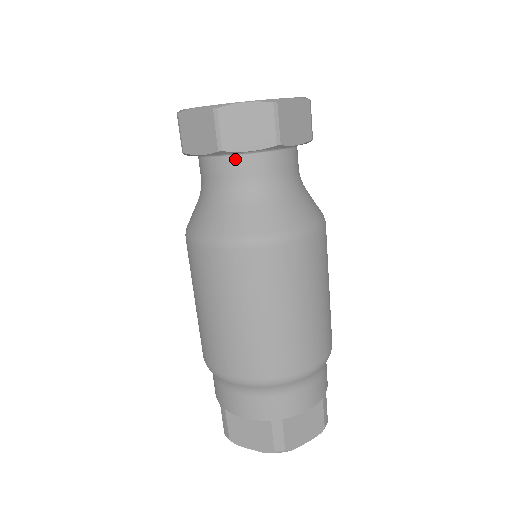
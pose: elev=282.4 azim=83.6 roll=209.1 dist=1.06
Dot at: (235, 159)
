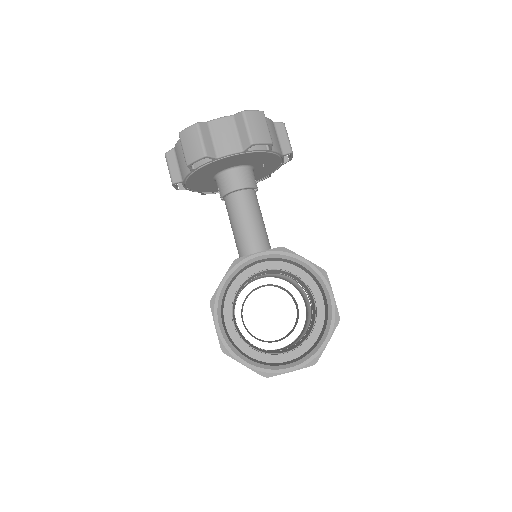
Dot at: occluded
